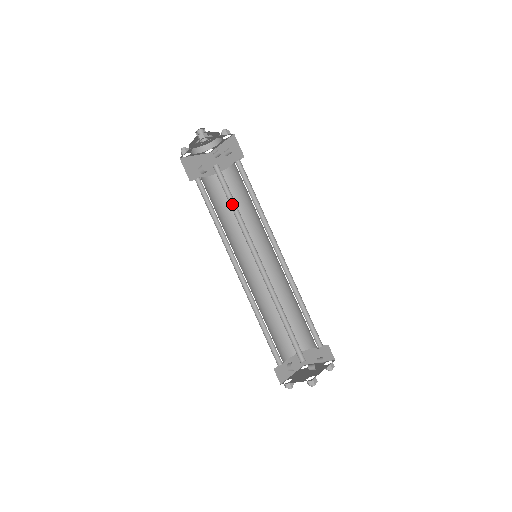
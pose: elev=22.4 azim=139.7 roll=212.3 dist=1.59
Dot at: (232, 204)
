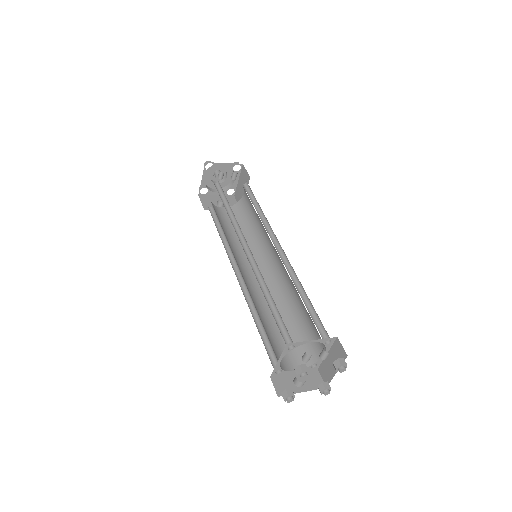
Dot at: (228, 207)
